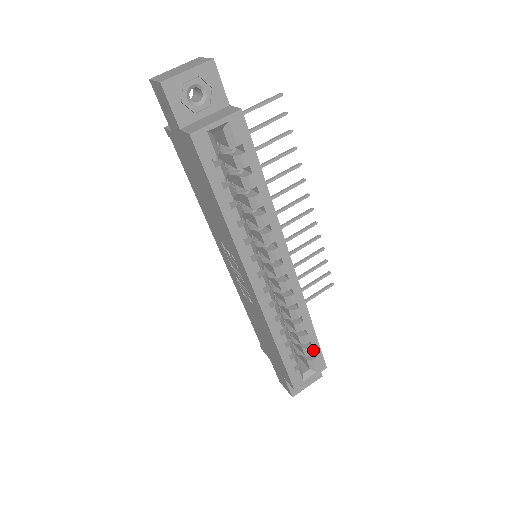
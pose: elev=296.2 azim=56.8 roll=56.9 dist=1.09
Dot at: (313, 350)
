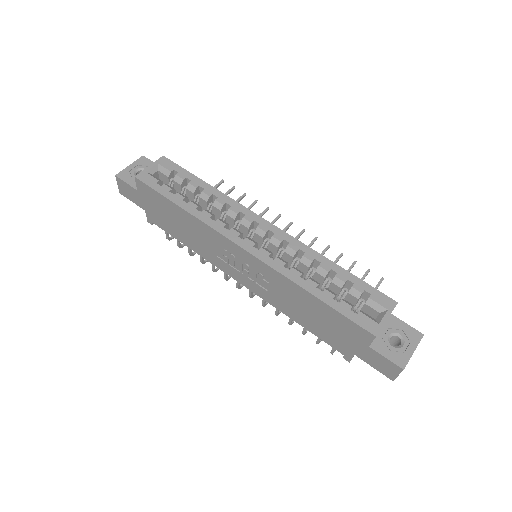
Dot at: (360, 288)
